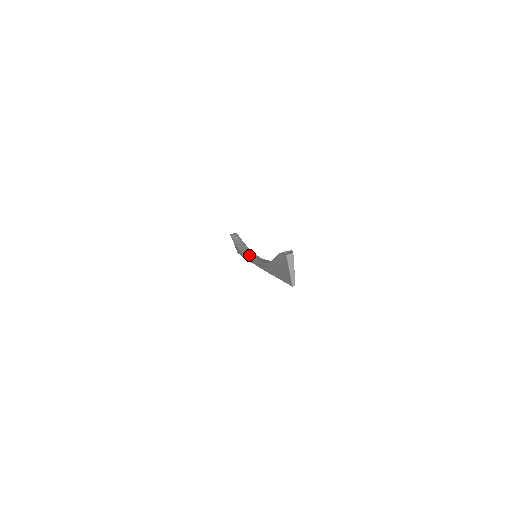
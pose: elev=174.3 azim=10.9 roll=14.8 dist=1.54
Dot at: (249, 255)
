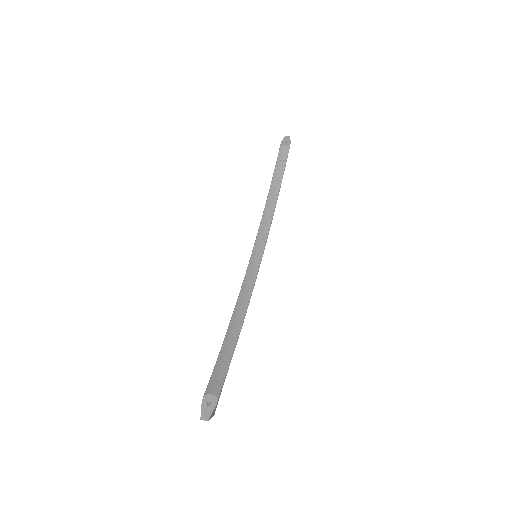
Dot at: (261, 231)
